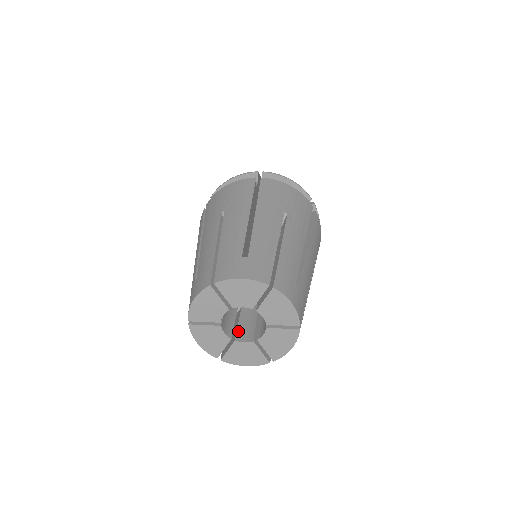
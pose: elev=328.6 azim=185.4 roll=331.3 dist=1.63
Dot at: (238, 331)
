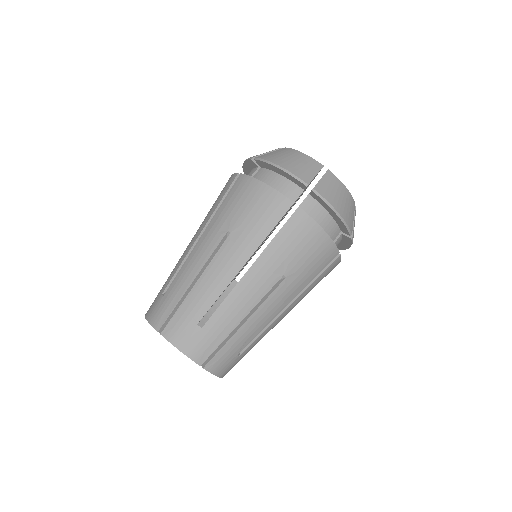
Dot at: occluded
